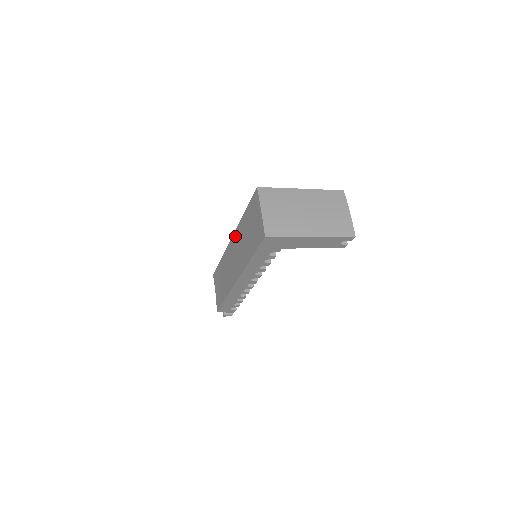
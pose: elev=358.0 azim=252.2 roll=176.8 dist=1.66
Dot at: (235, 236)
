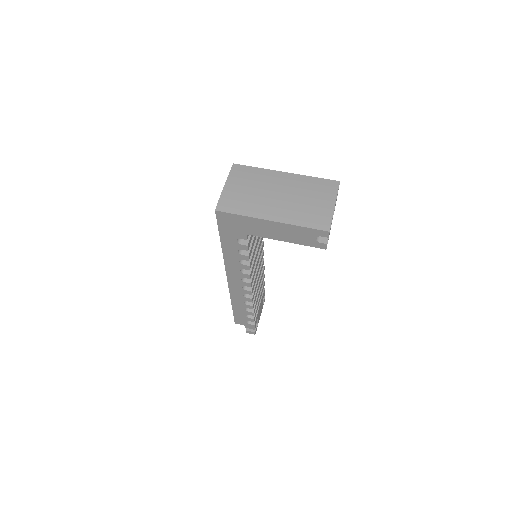
Dot at: occluded
